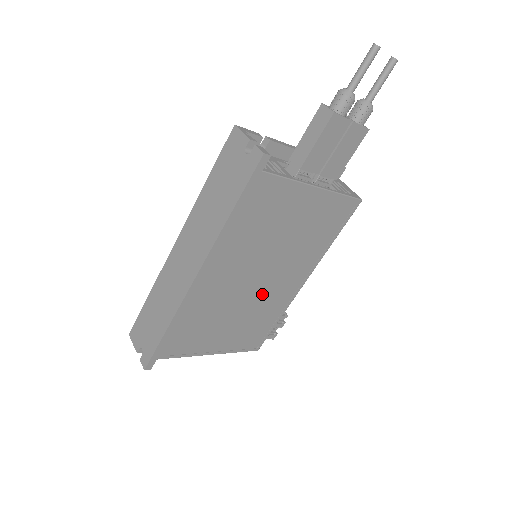
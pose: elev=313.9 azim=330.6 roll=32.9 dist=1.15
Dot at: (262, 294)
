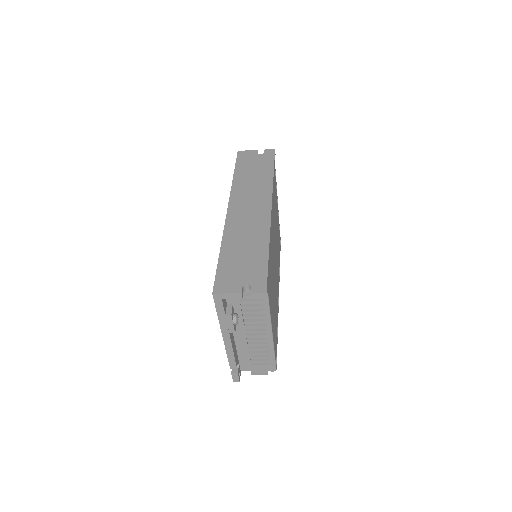
Dot at: (275, 280)
